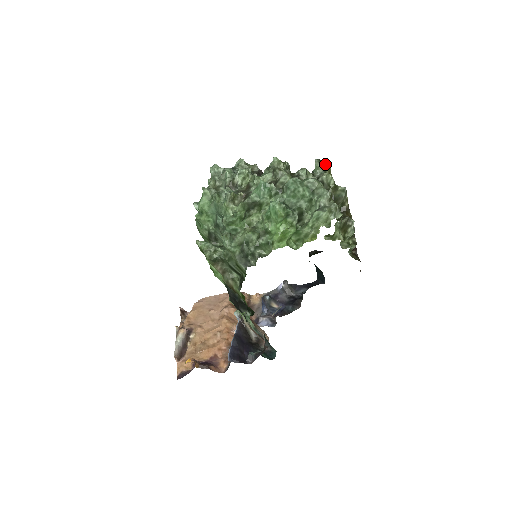
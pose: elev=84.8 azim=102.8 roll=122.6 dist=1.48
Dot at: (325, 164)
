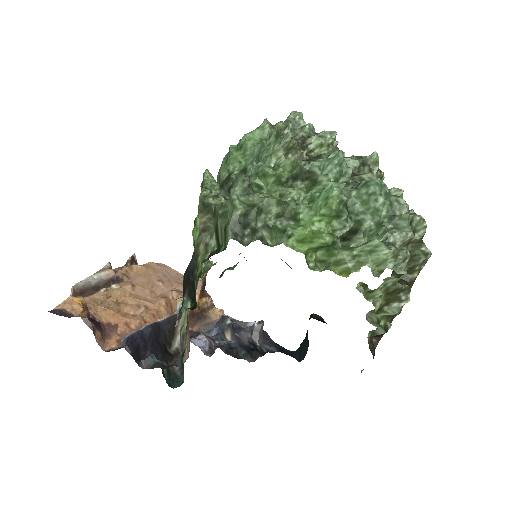
Dot at: occluded
